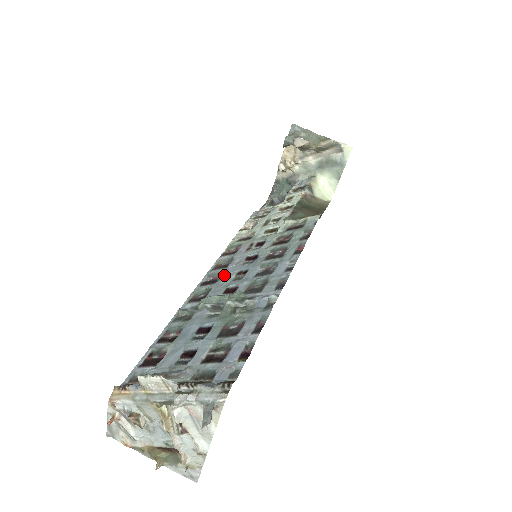
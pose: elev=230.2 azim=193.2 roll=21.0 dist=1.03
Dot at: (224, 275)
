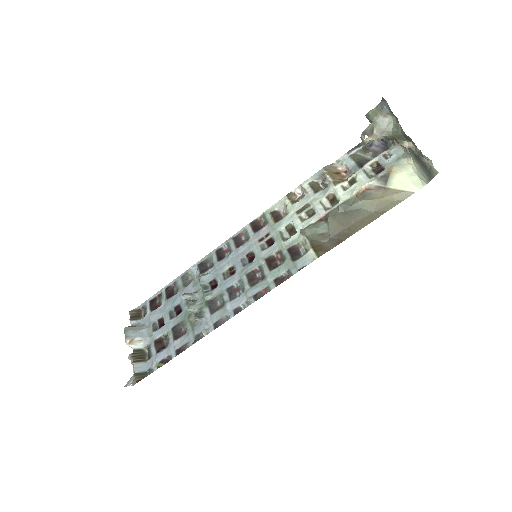
Dot at: (227, 258)
